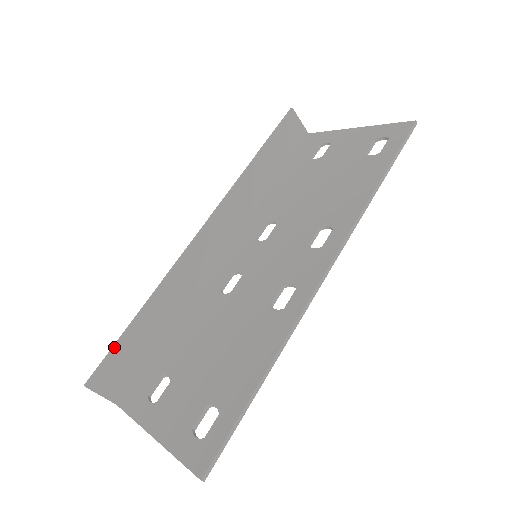
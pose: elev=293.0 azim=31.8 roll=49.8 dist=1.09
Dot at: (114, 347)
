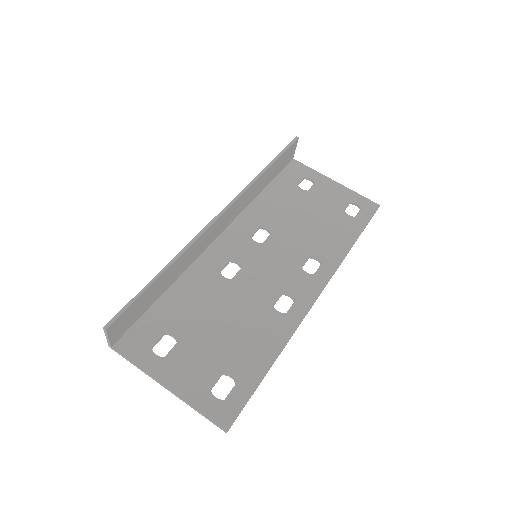
Dot at: (136, 299)
